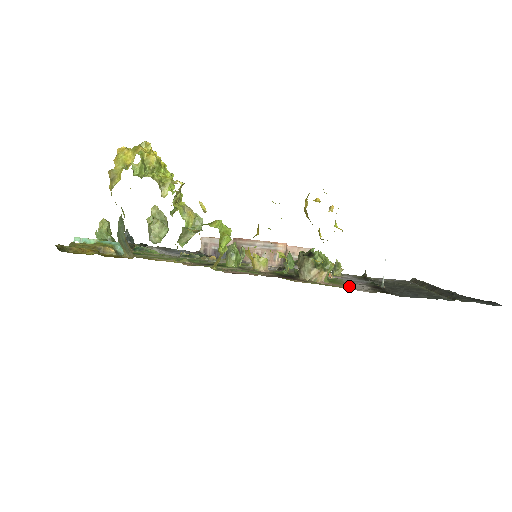
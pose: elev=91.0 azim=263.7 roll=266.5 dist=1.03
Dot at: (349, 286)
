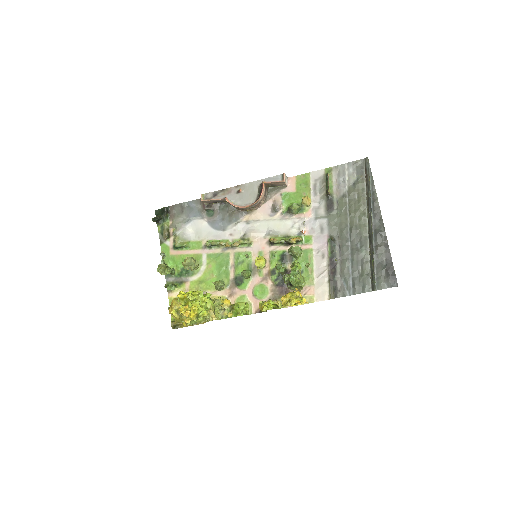
Dot at: (316, 285)
